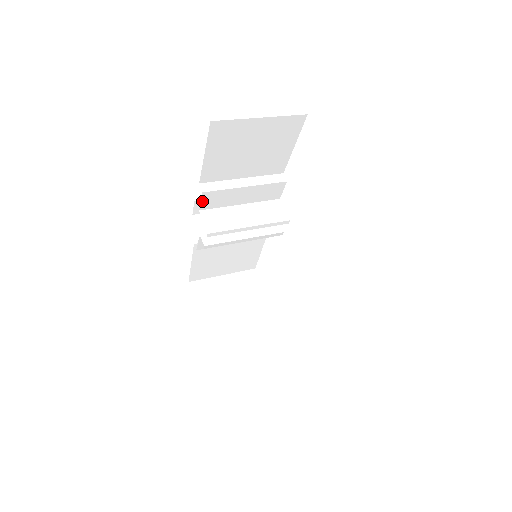
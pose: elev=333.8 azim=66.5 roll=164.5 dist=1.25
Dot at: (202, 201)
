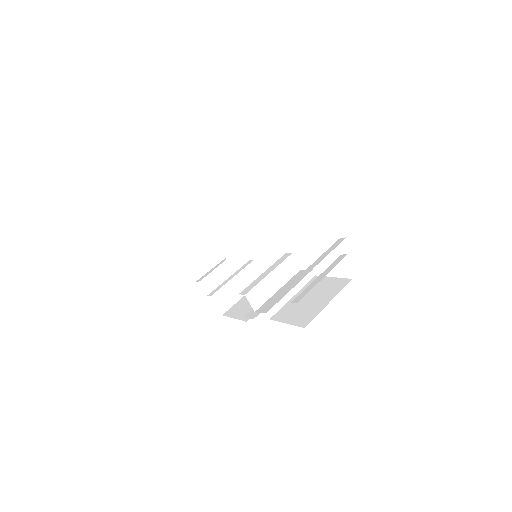
Dot at: occluded
